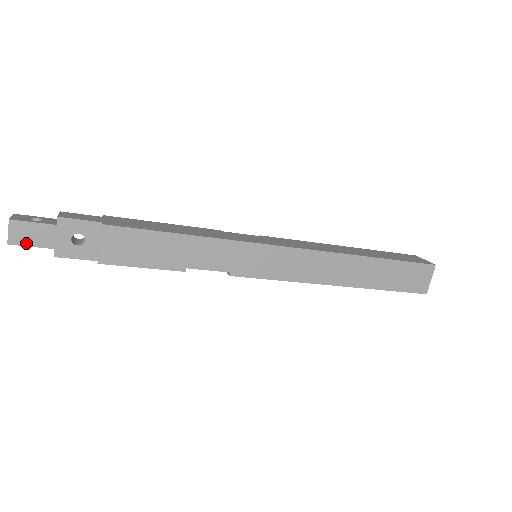
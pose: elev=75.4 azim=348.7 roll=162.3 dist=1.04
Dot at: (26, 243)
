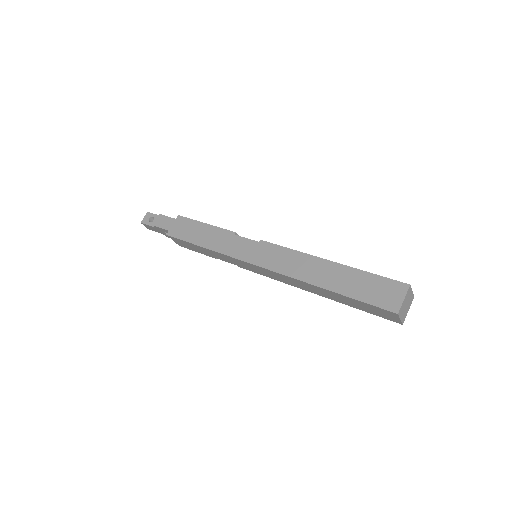
Dot at: (153, 230)
